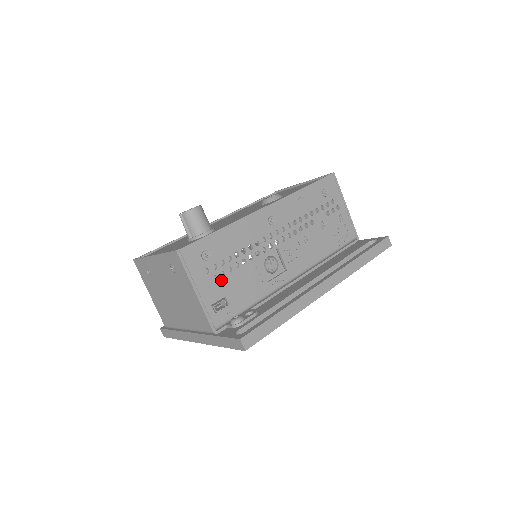
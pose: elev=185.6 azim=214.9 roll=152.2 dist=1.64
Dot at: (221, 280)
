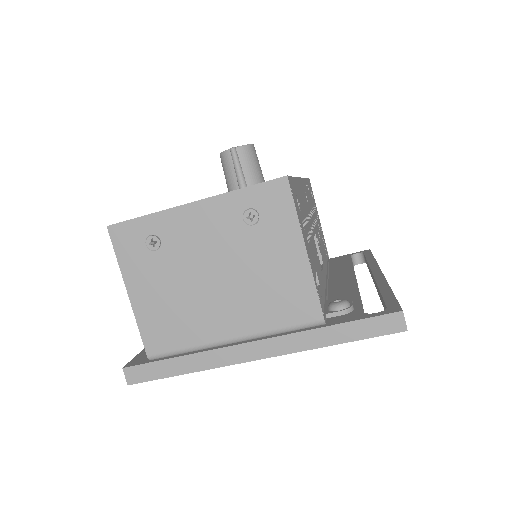
Dot at: (310, 246)
